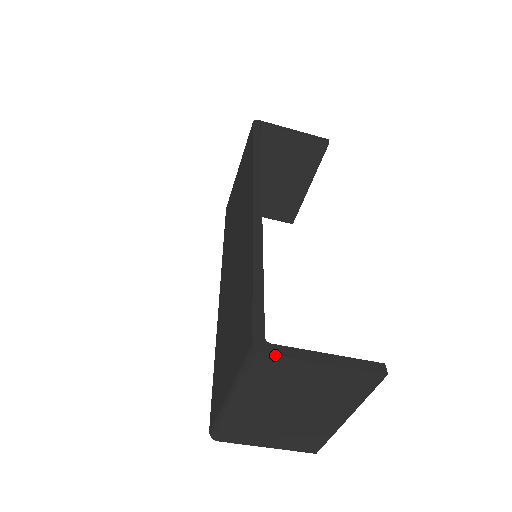
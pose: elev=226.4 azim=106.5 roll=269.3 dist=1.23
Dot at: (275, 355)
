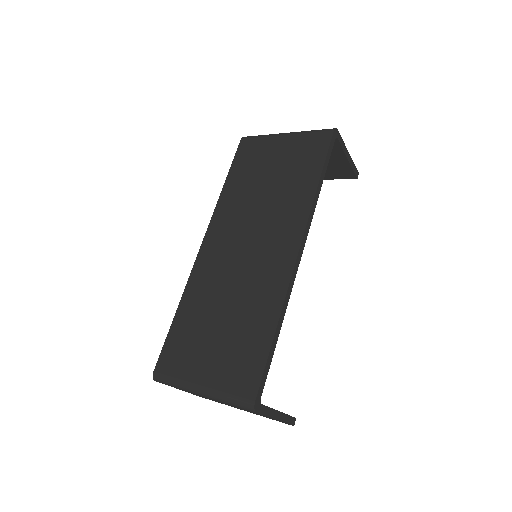
Dot at: occluded
